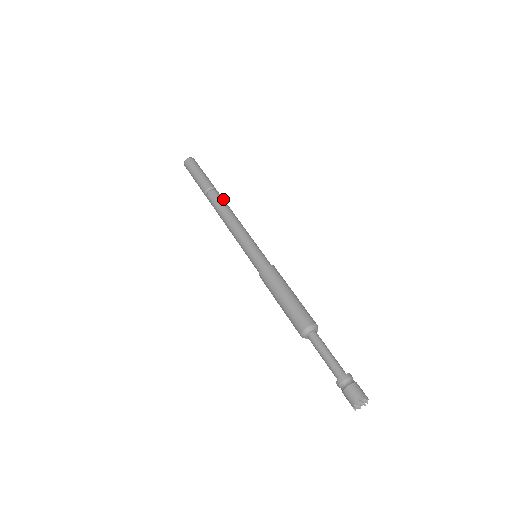
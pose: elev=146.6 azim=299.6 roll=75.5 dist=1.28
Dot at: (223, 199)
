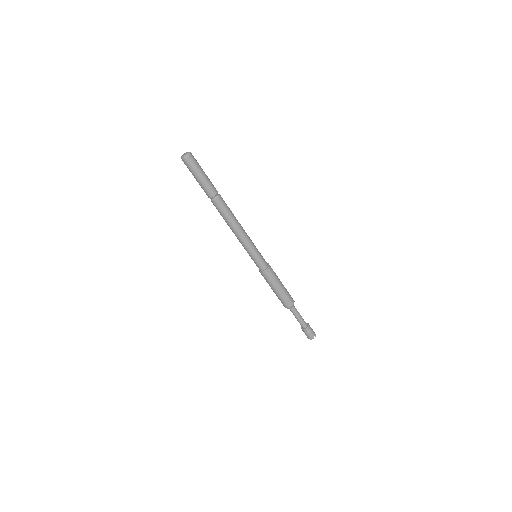
Dot at: (226, 207)
